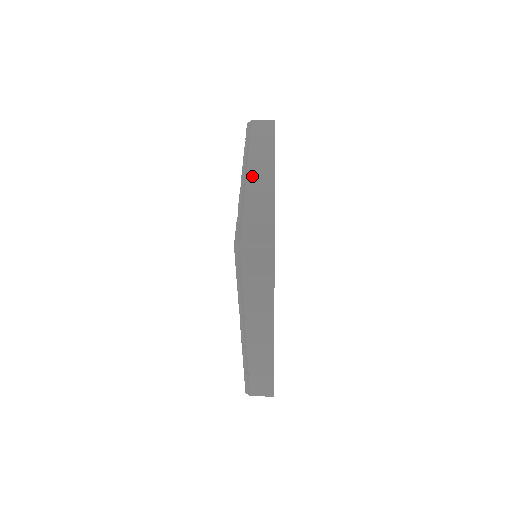
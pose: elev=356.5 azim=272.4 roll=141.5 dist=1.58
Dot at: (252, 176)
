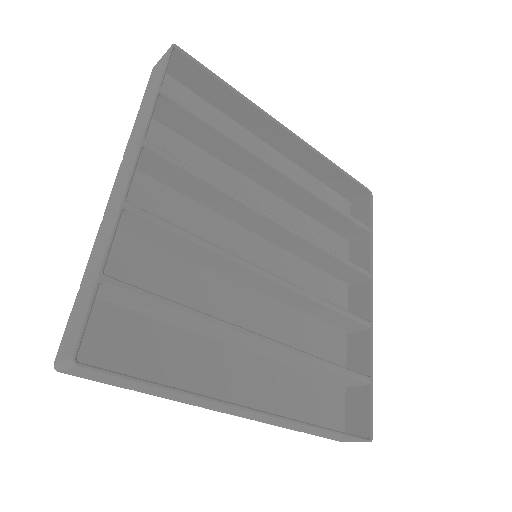
Dot at: (261, 134)
